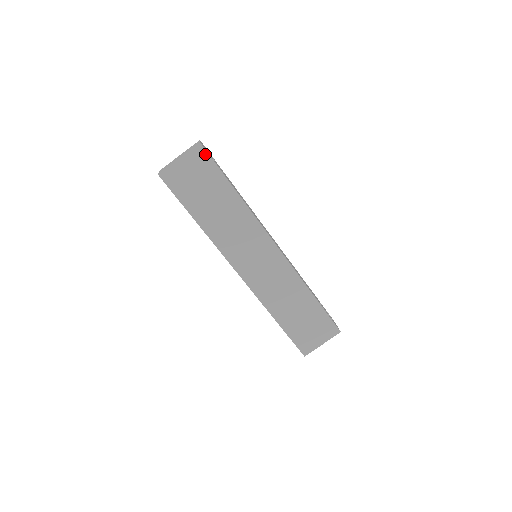
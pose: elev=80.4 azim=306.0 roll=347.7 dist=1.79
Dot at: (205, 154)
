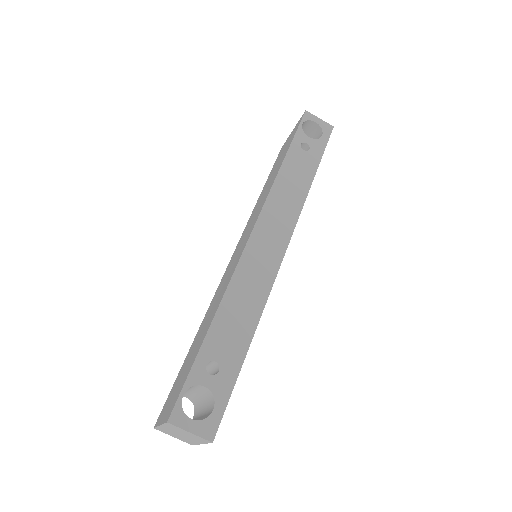
Dot at: (219, 423)
